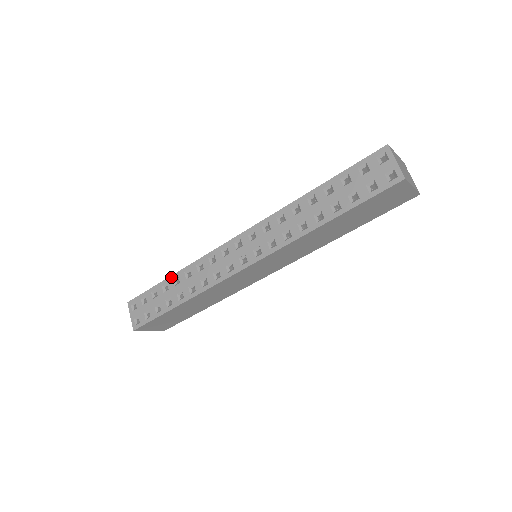
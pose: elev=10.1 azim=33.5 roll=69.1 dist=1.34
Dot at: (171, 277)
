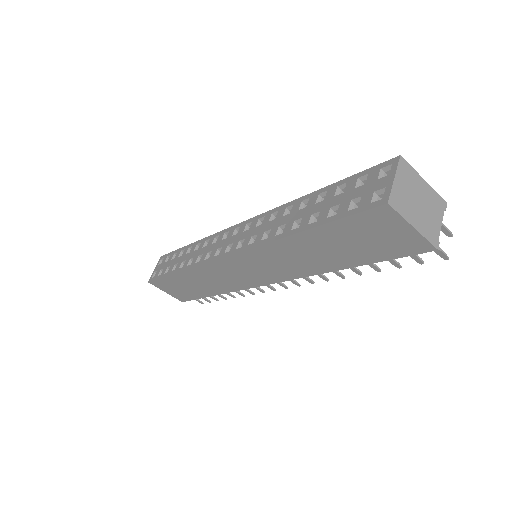
Dot at: (189, 245)
